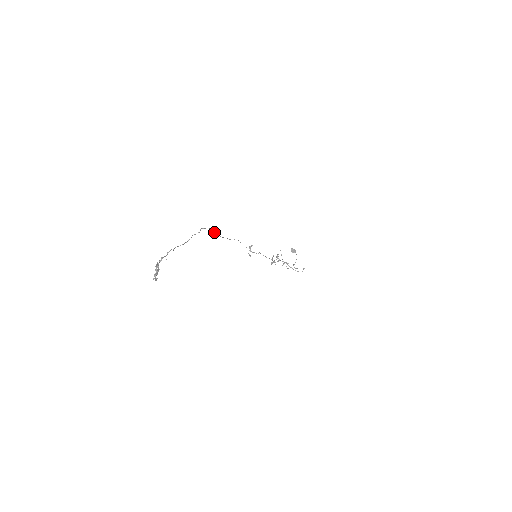
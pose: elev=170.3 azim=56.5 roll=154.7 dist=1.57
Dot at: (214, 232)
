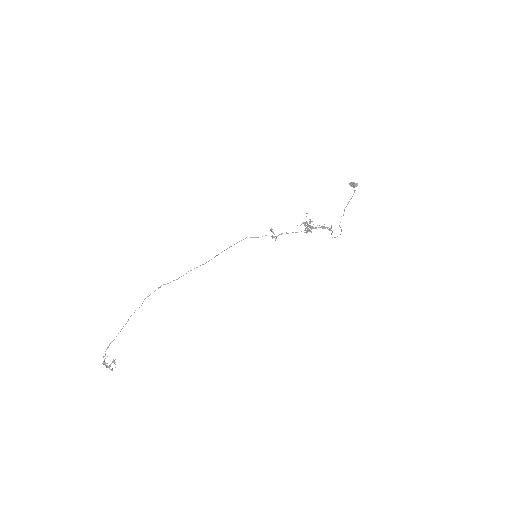
Dot at: (176, 279)
